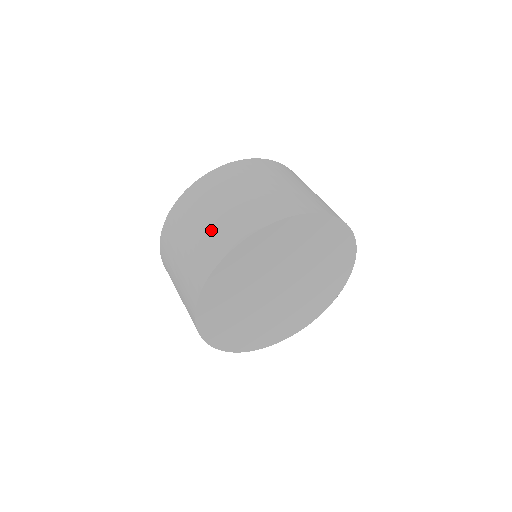
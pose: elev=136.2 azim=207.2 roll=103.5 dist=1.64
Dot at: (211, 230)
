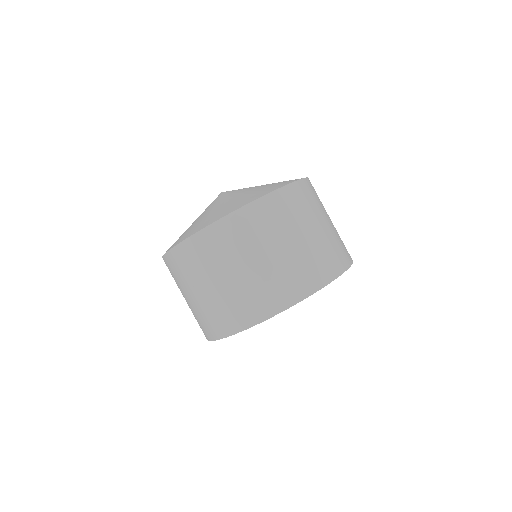
Dot at: (201, 310)
